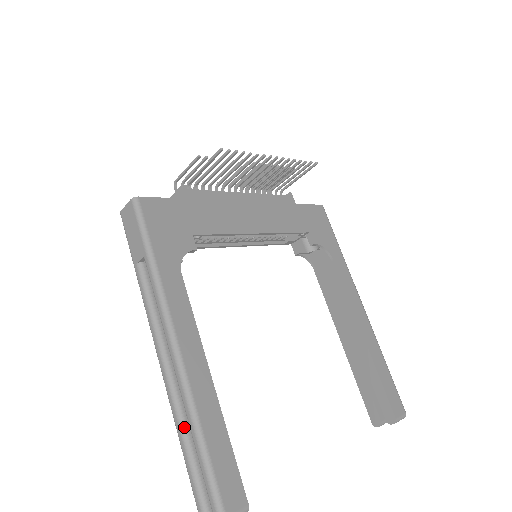
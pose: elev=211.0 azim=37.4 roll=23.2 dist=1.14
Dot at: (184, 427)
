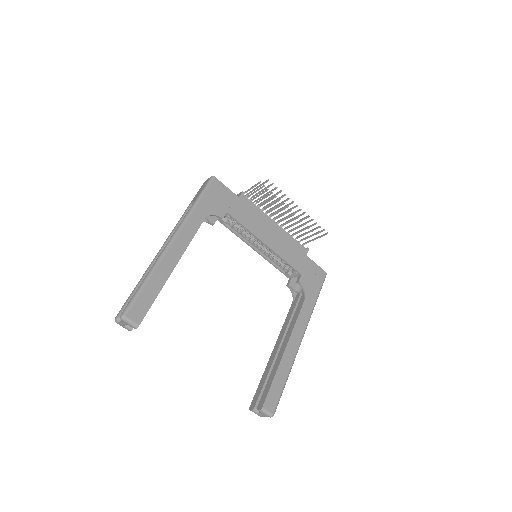
Dot at: occluded
